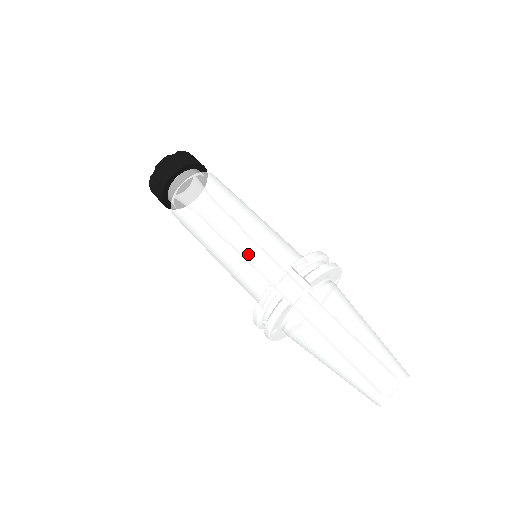
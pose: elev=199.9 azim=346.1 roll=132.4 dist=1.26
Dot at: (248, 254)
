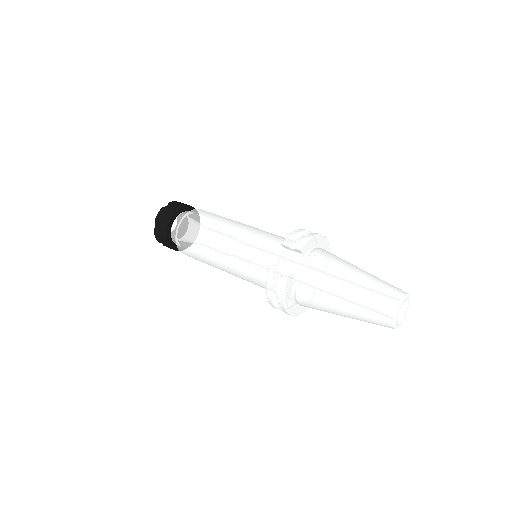
Dot at: (247, 252)
